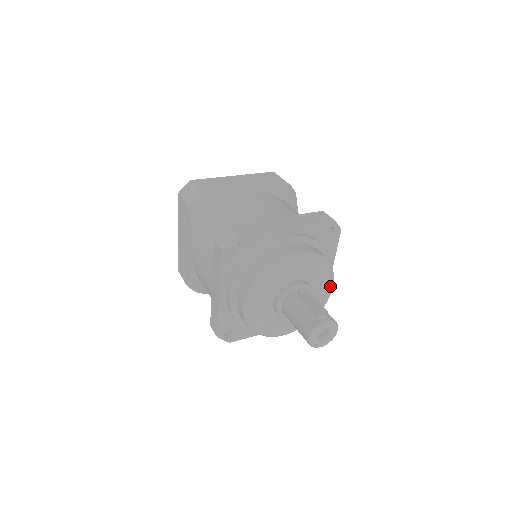
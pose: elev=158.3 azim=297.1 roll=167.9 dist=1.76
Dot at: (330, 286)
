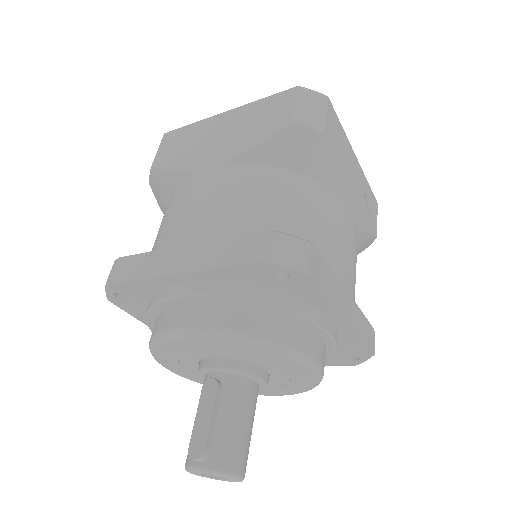
Dot at: (302, 366)
